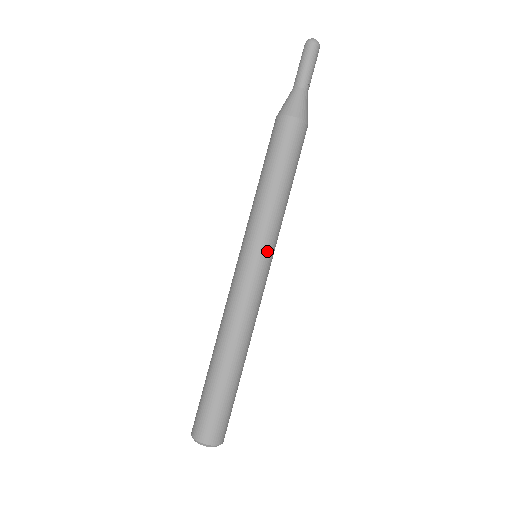
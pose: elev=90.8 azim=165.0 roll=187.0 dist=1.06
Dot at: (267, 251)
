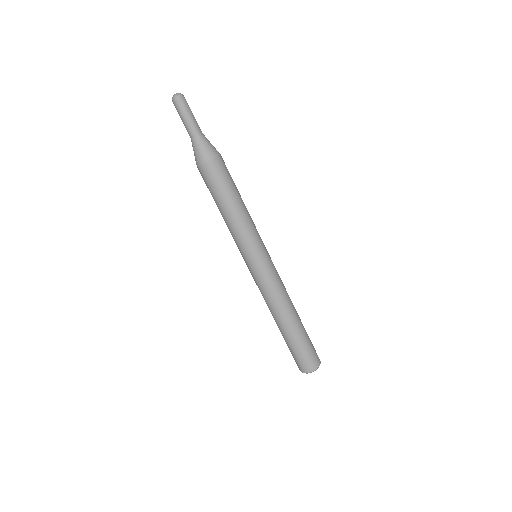
Dot at: (251, 256)
